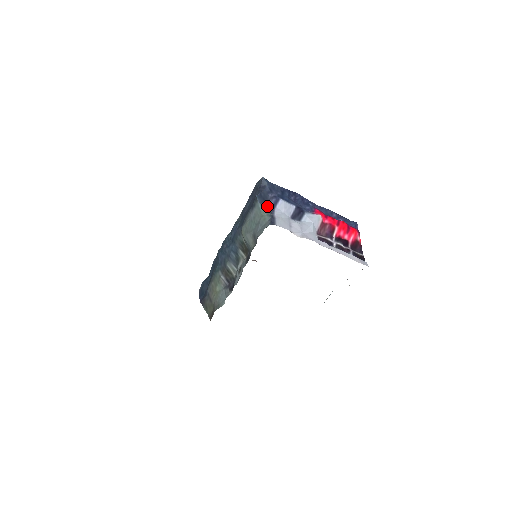
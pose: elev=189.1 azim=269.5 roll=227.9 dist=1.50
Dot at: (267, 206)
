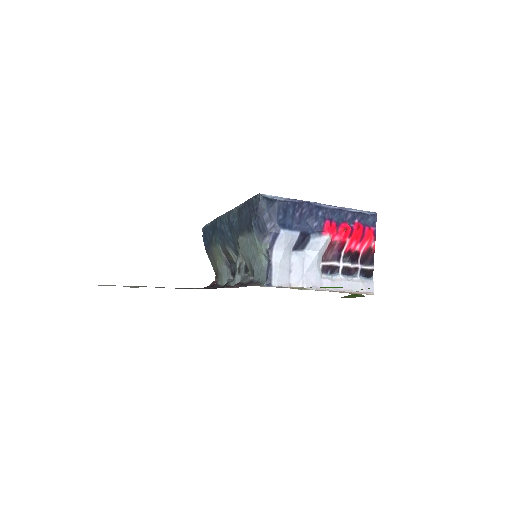
Dot at: (264, 244)
